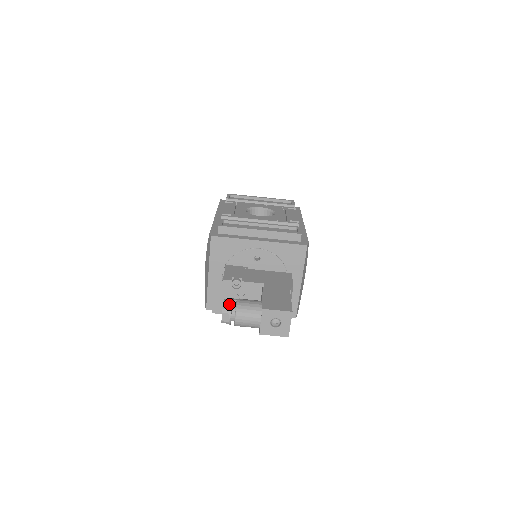
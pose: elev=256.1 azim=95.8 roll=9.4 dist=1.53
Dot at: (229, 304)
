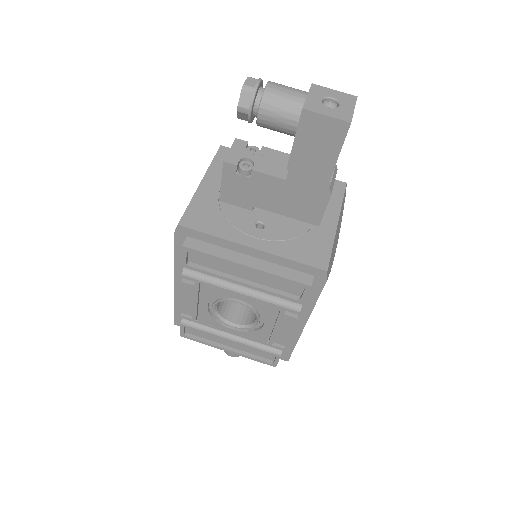
Dot at: occluded
